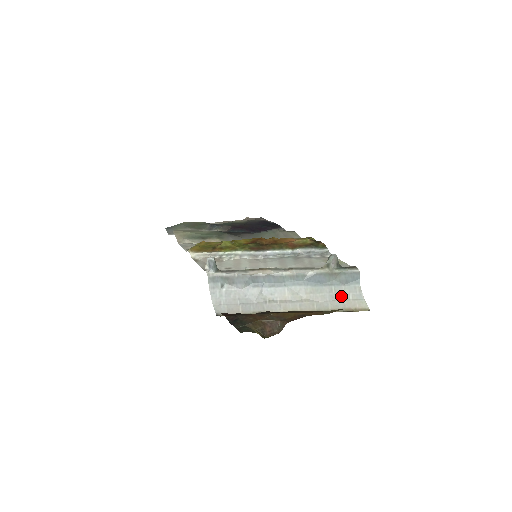
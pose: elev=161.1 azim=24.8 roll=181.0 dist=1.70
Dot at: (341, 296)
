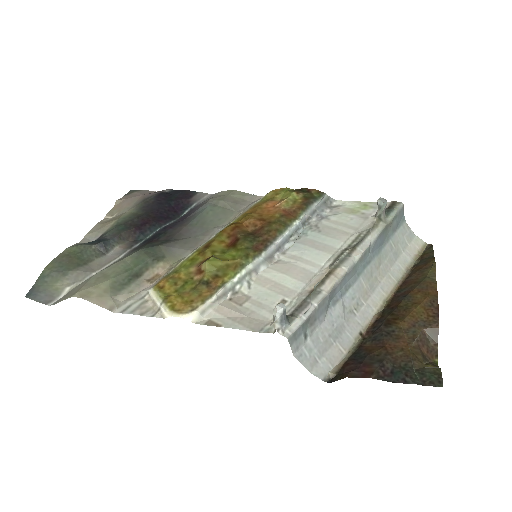
Dot at: (400, 246)
